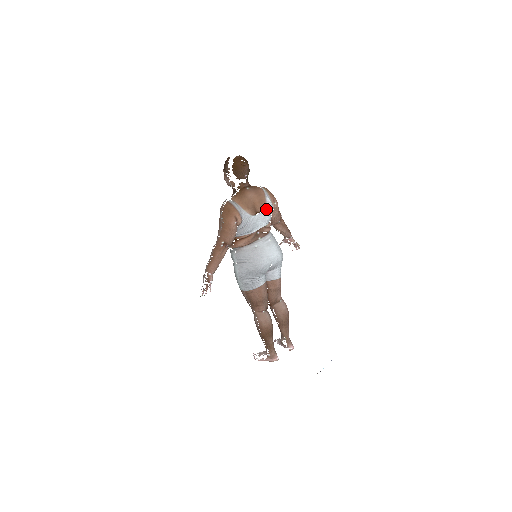
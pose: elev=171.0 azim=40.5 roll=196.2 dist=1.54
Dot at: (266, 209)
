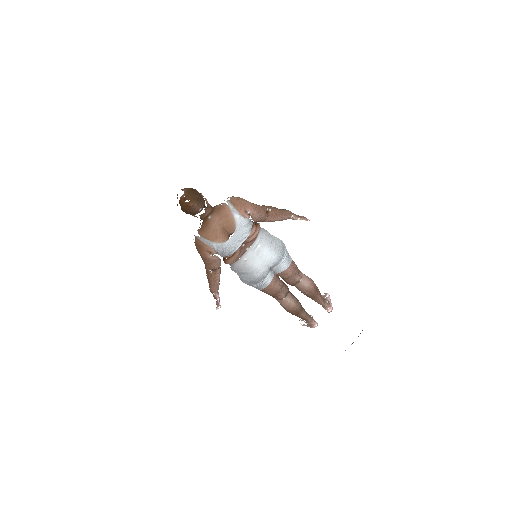
Dot at: (238, 227)
